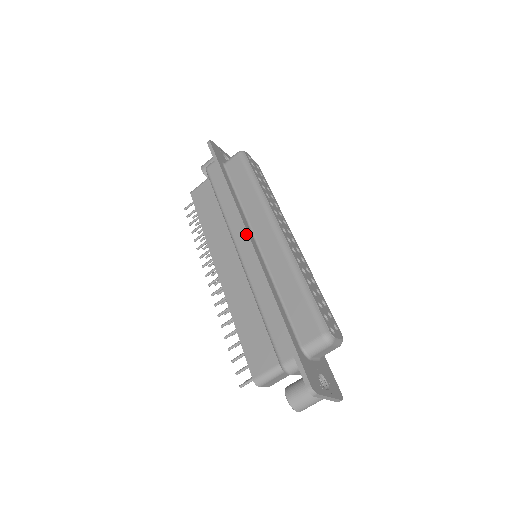
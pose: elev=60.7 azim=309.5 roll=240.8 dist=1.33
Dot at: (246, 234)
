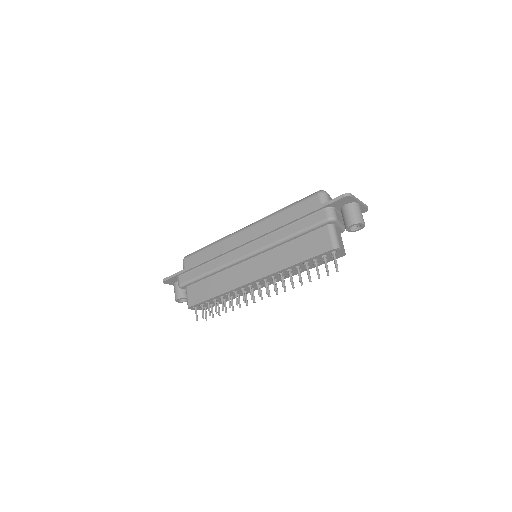
Dot at: (238, 245)
